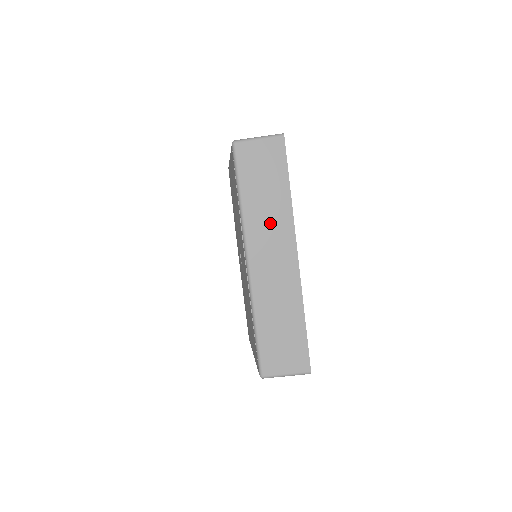
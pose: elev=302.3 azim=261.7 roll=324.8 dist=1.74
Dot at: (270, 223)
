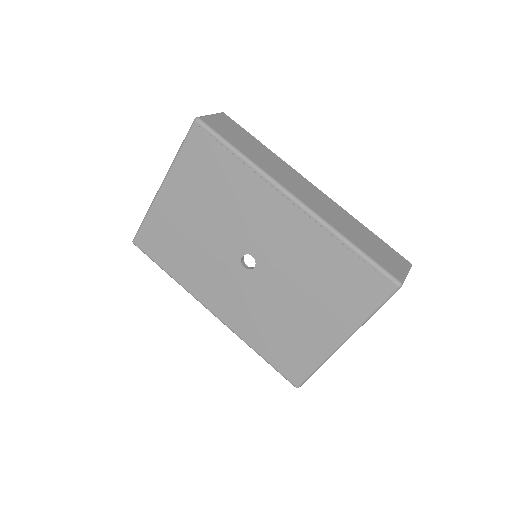
Dot at: (277, 167)
